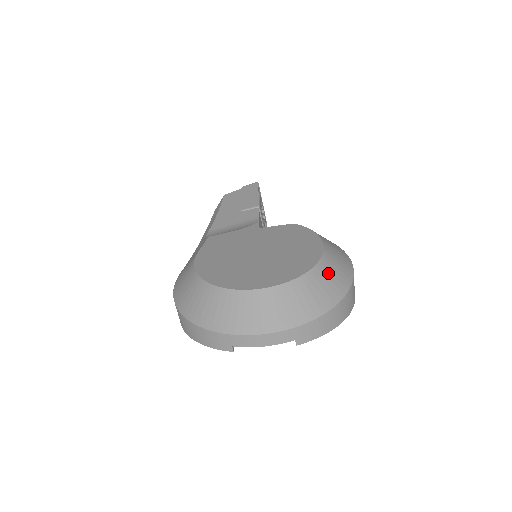
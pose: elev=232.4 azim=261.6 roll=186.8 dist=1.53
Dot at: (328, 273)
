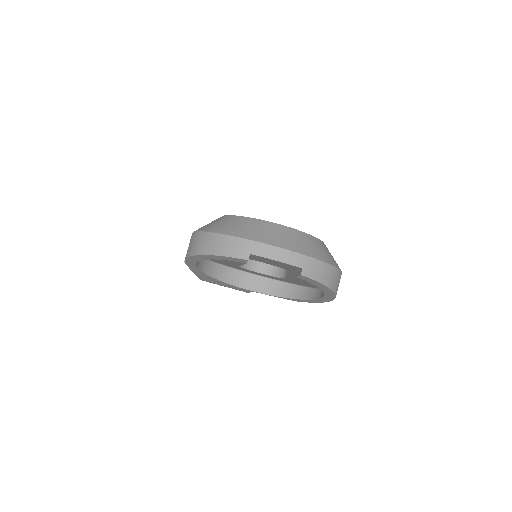
Dot at: (329, 252)
